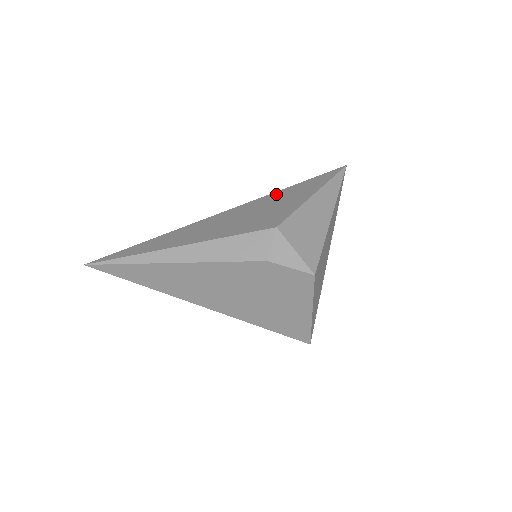
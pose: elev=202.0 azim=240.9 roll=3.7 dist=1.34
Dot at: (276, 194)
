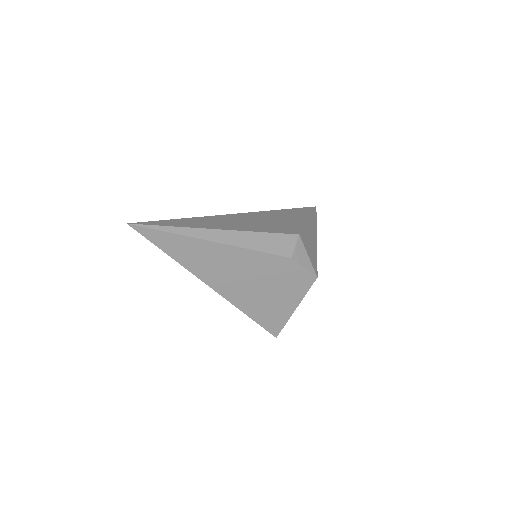
Dot at: (275, 212)
